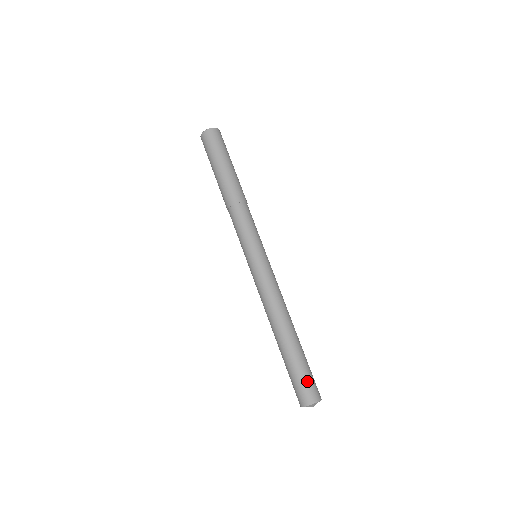
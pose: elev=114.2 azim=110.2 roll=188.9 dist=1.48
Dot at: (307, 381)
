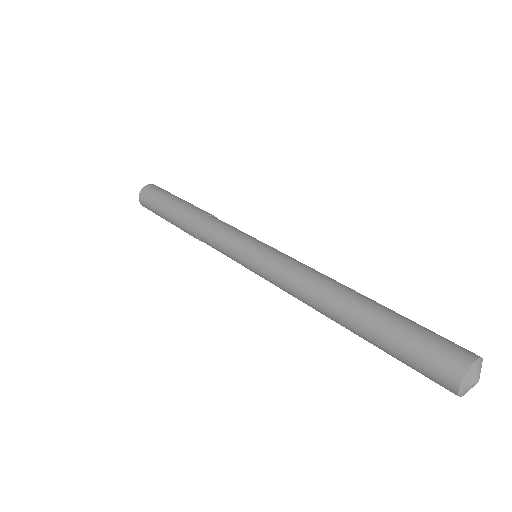
Dot at: (432, 339)
